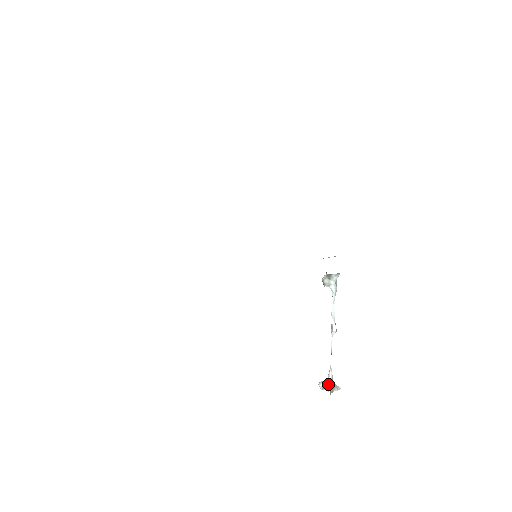
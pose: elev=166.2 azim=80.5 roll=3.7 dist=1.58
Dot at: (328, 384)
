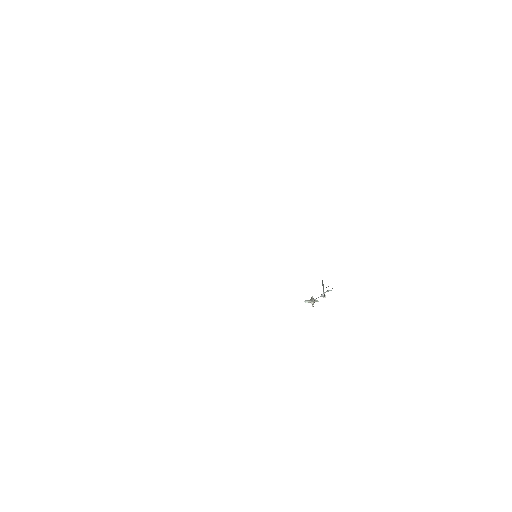
Dot at: (312, 303)
